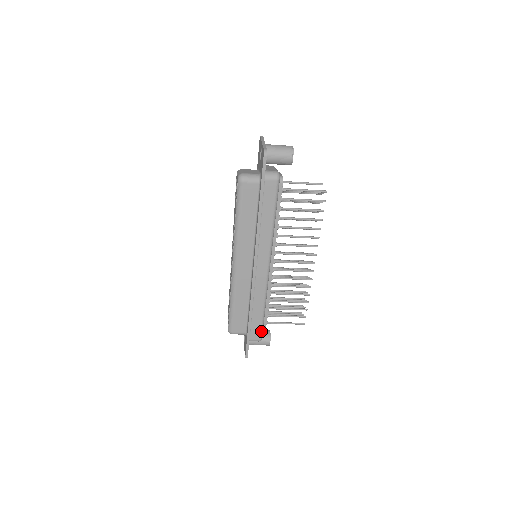
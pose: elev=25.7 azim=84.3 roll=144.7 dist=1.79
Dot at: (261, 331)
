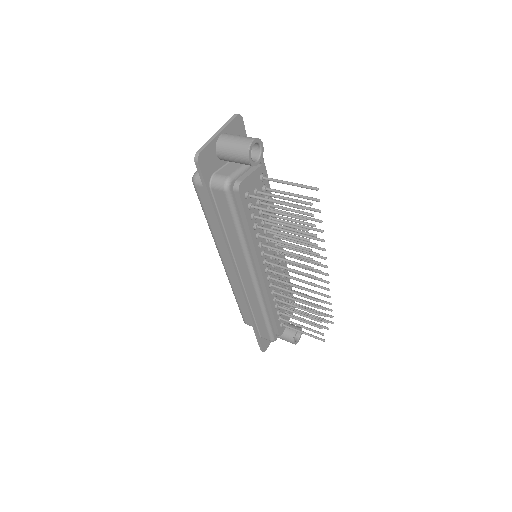
Dot at: (269, 334)
